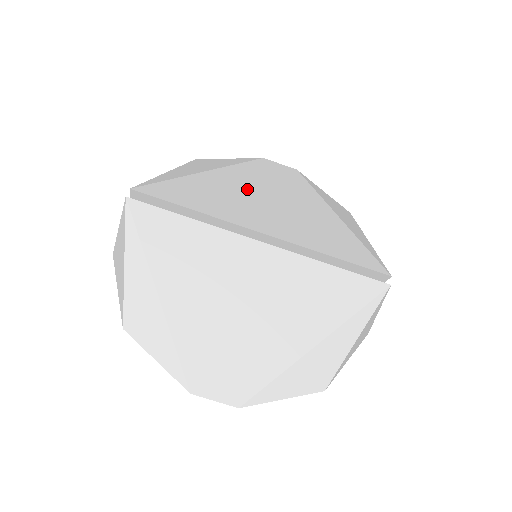
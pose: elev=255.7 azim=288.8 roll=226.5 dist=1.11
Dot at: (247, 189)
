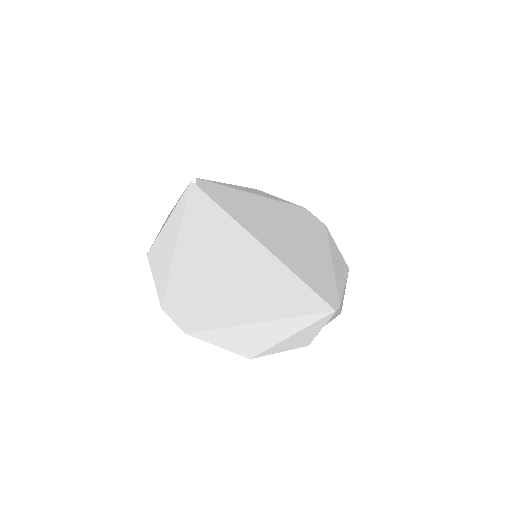
Dot at: (275, 215)
